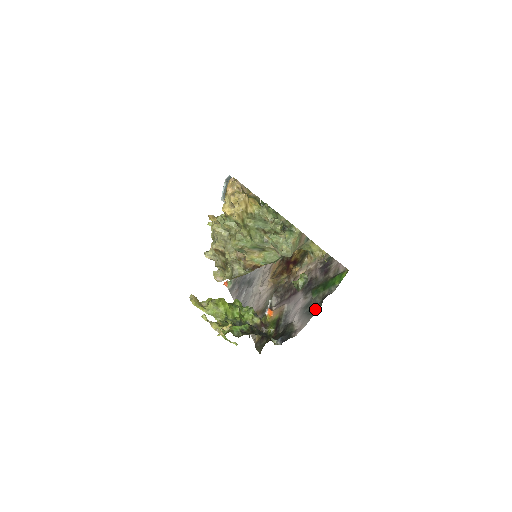
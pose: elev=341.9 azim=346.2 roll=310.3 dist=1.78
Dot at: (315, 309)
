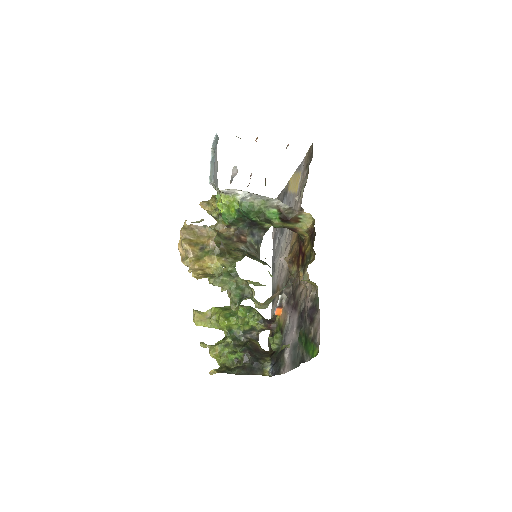
Dot at: (296, 362)
